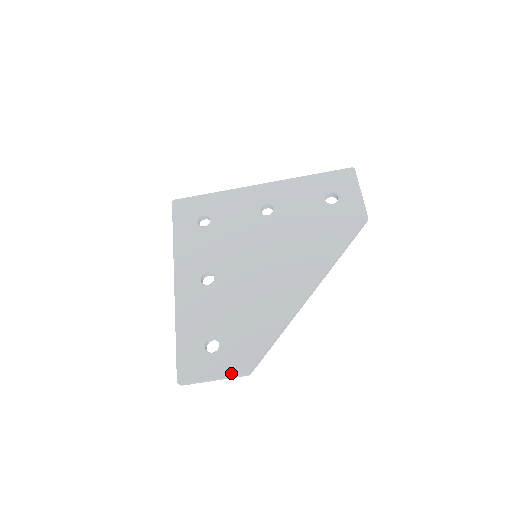
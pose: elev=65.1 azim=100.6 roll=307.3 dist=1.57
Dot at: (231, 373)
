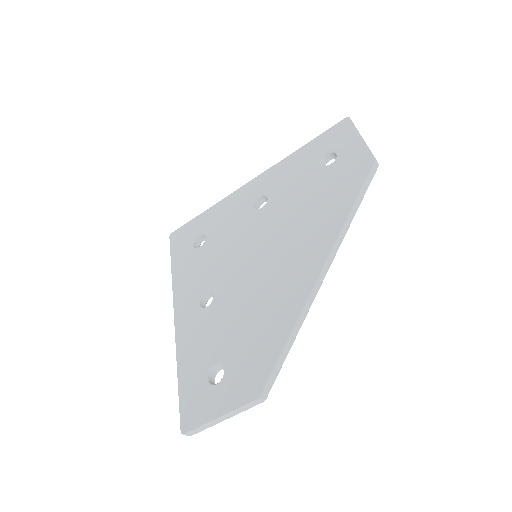
Dot at: (239, 403)
